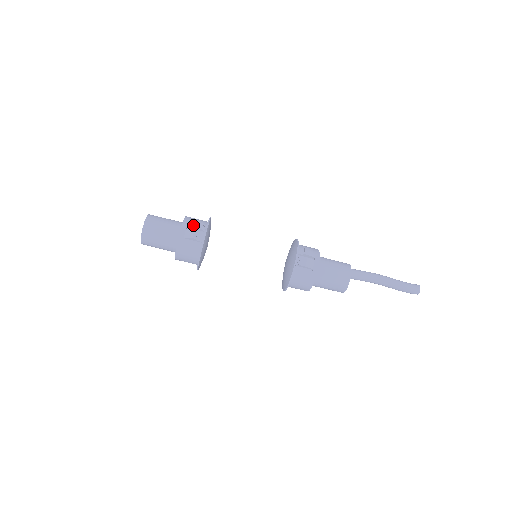
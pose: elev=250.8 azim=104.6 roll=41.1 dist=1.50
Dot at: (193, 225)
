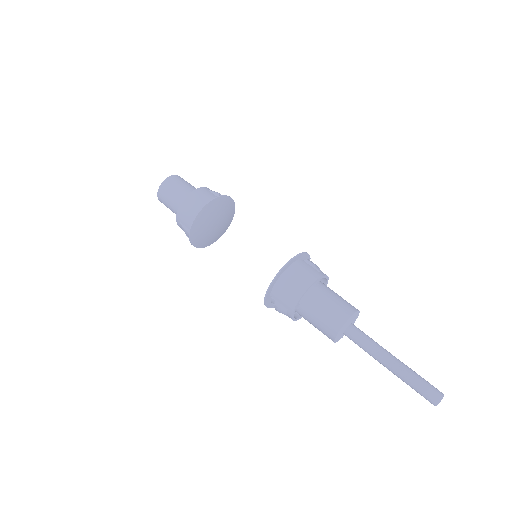
Dot at: occluded
